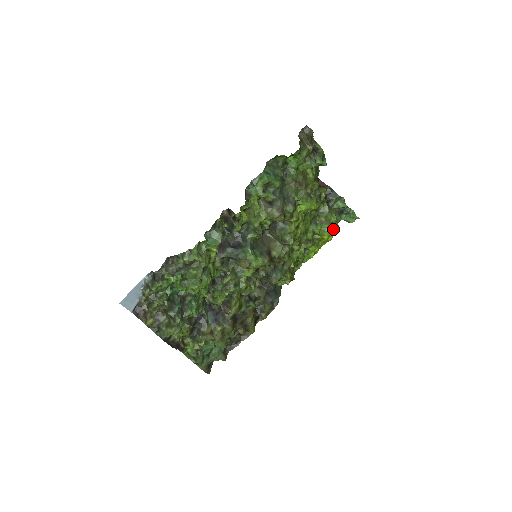
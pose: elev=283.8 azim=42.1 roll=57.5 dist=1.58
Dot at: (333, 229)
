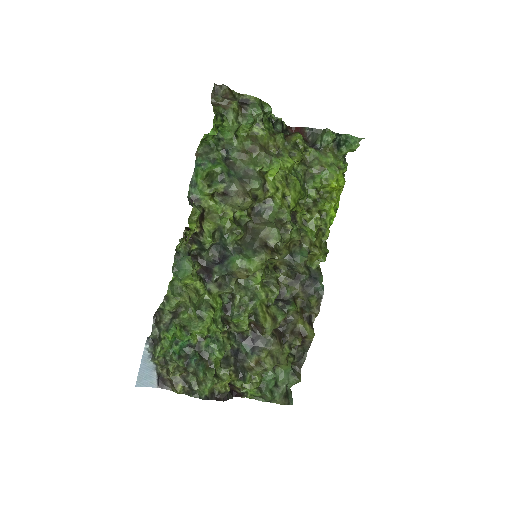
Dot at: (337, 170)
